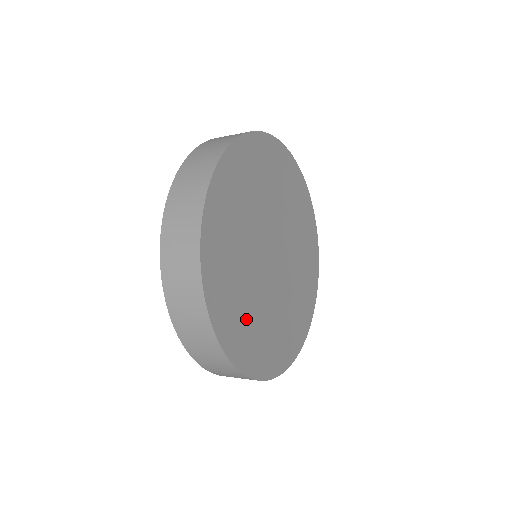
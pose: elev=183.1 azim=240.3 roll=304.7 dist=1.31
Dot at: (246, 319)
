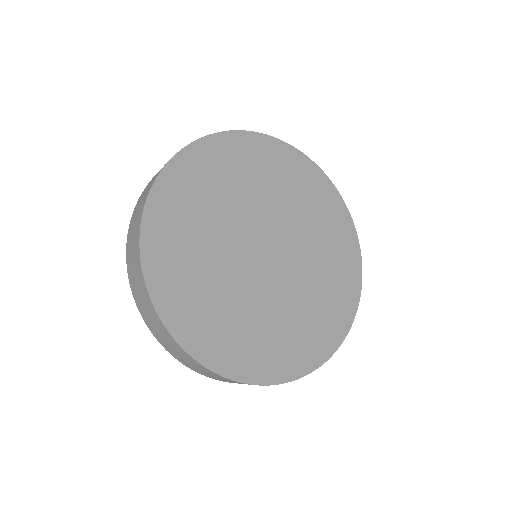
Dot at: (214, 311)
